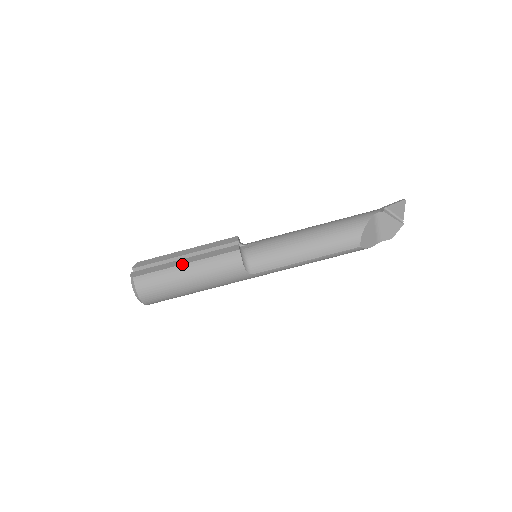
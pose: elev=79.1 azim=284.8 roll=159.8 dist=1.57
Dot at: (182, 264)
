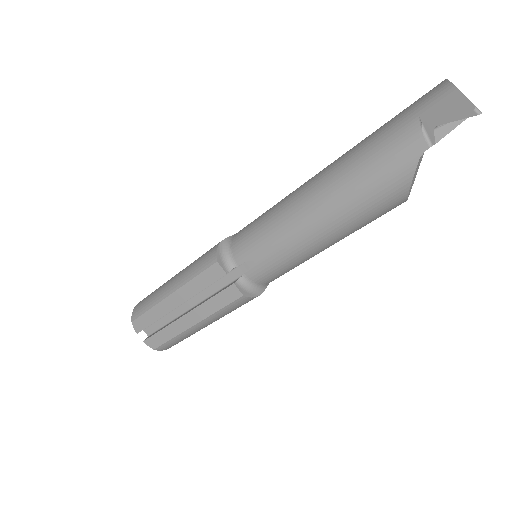
Dot at: (191, 327)
